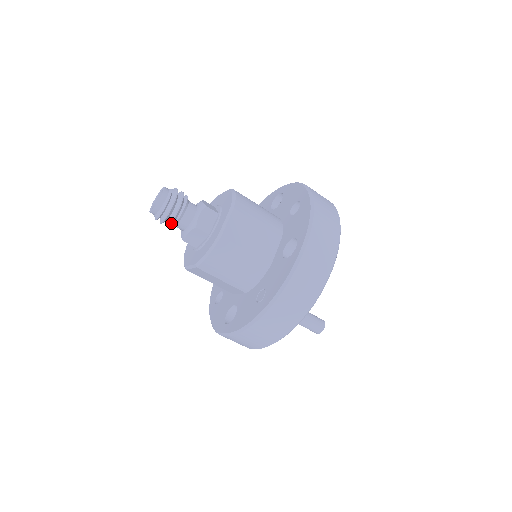
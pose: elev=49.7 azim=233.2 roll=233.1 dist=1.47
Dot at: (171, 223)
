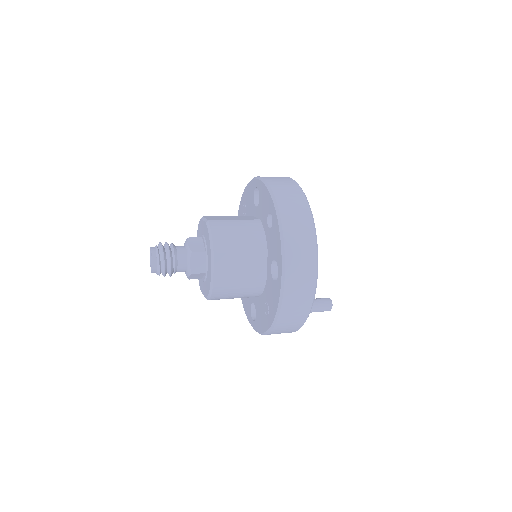
Dot at: (171, 275)
